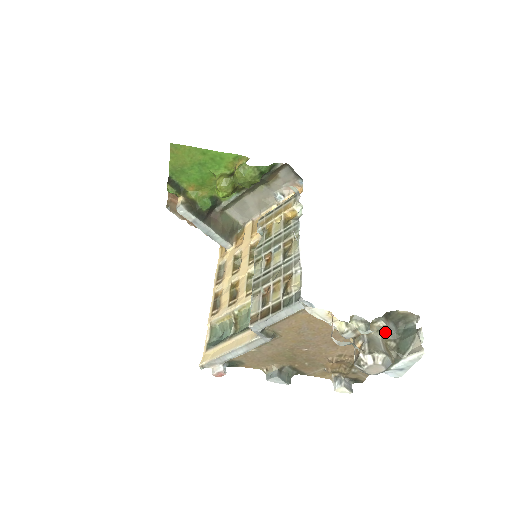
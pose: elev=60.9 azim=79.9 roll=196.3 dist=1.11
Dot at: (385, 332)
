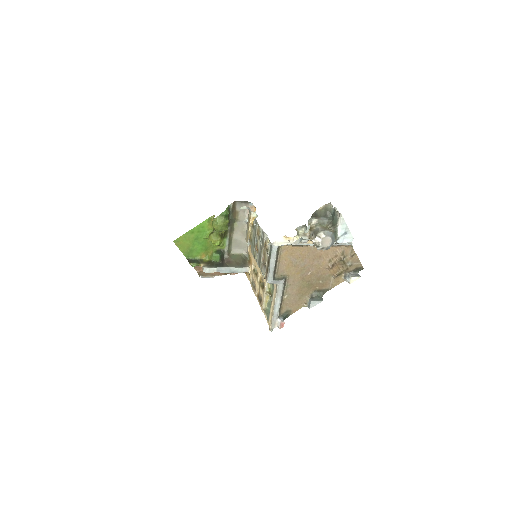
Dot at: (321, 224)
